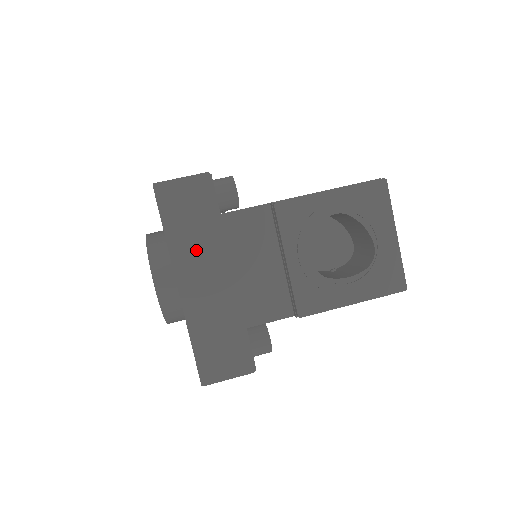
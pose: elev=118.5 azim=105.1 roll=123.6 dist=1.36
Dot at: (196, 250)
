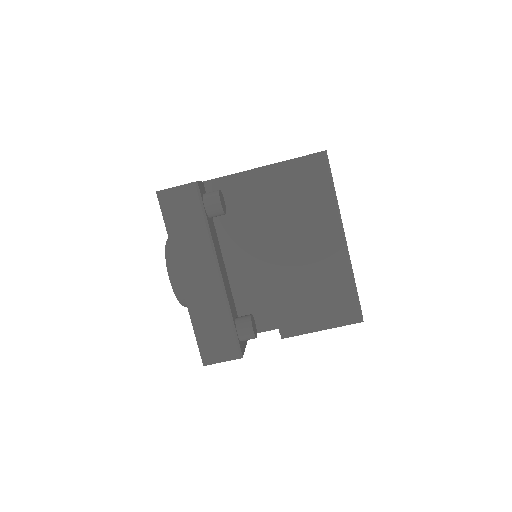
Dot at: occluded
